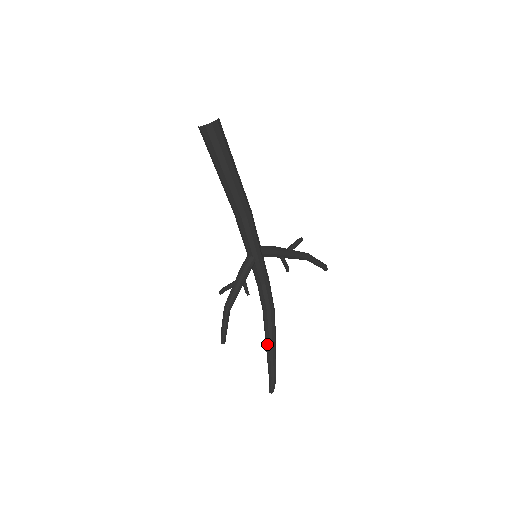
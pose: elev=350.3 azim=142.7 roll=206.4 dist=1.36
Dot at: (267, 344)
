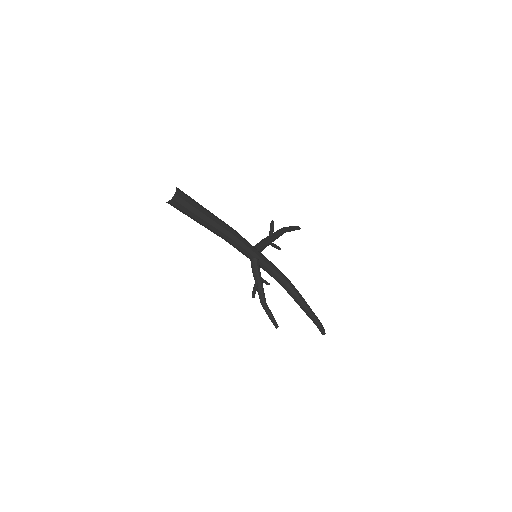
Dot at: (301, 306)
